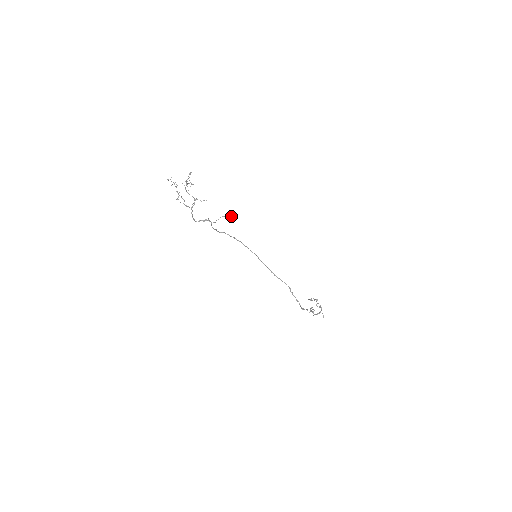
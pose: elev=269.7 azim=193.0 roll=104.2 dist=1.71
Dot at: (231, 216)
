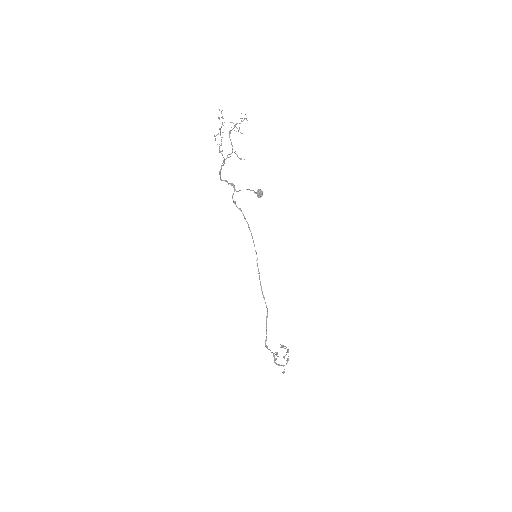
Dot at: (257, 192)
